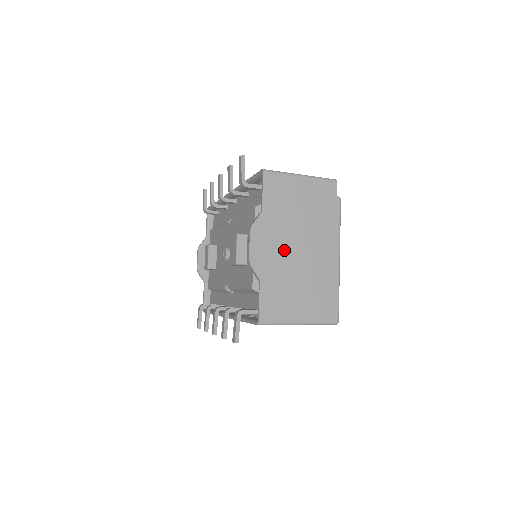
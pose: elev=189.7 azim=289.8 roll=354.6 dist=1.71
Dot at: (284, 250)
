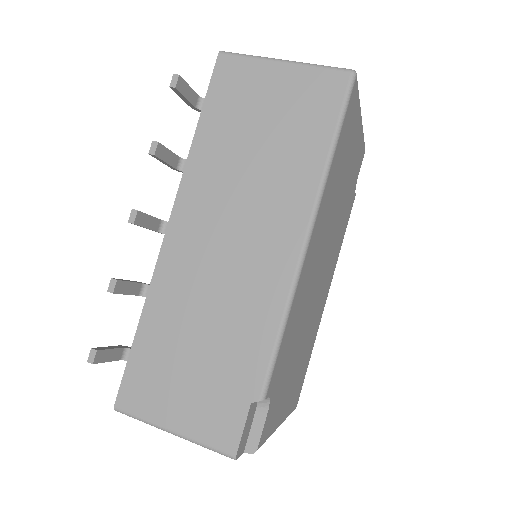
Dot at: occluded
